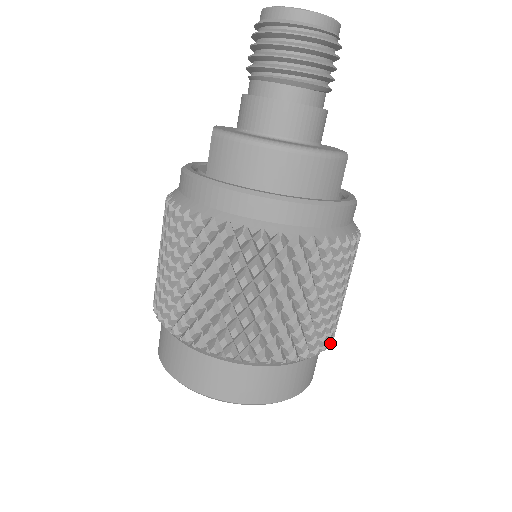
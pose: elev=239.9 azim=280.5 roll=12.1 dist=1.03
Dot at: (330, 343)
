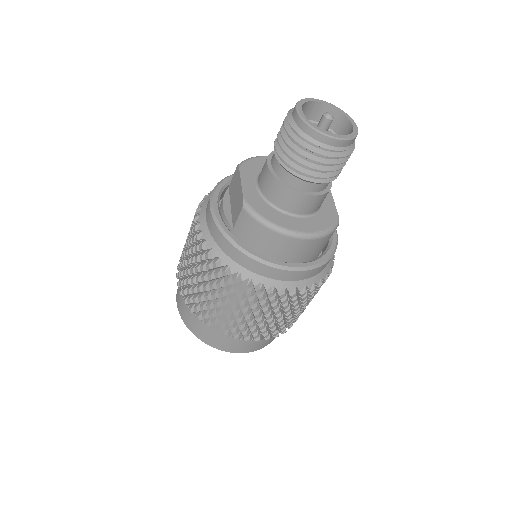
Dot at: occluded
